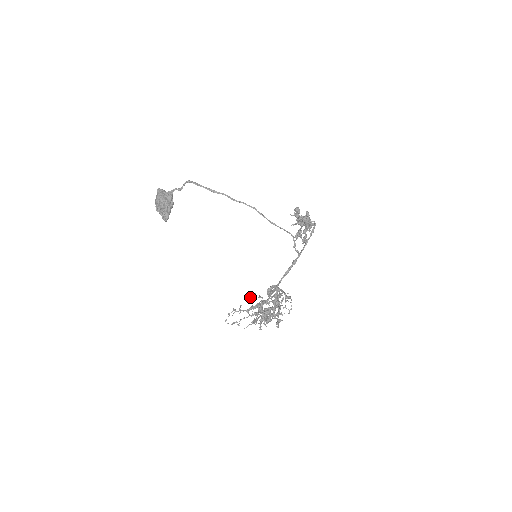
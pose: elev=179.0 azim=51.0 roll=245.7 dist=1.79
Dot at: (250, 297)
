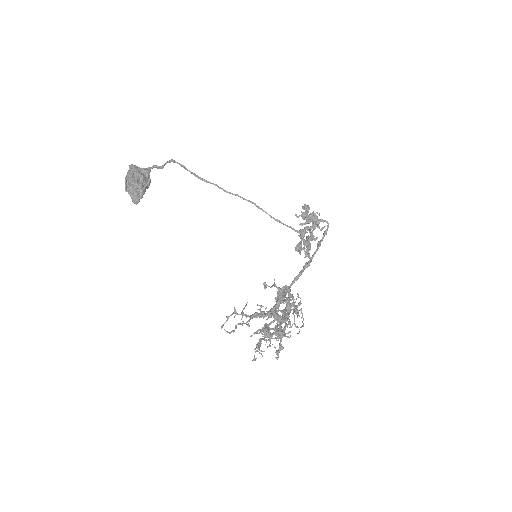
Dot at: (266, 285)
